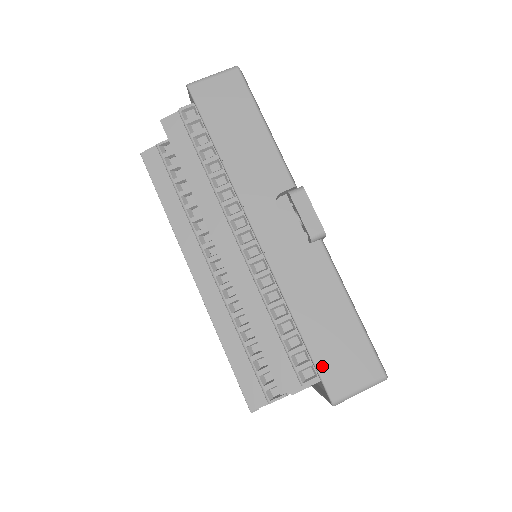
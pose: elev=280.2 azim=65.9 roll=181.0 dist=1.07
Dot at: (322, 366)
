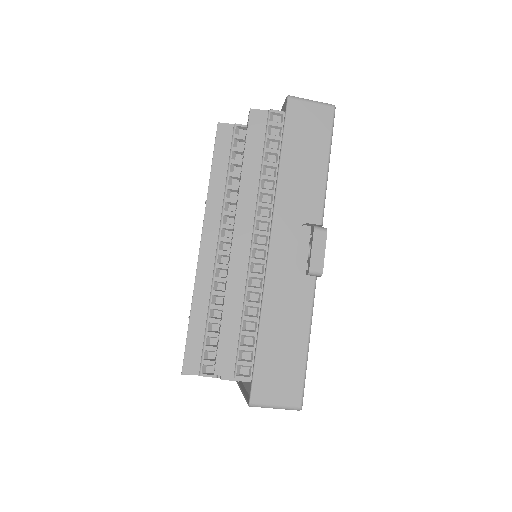
Dot at: (259, 372)
